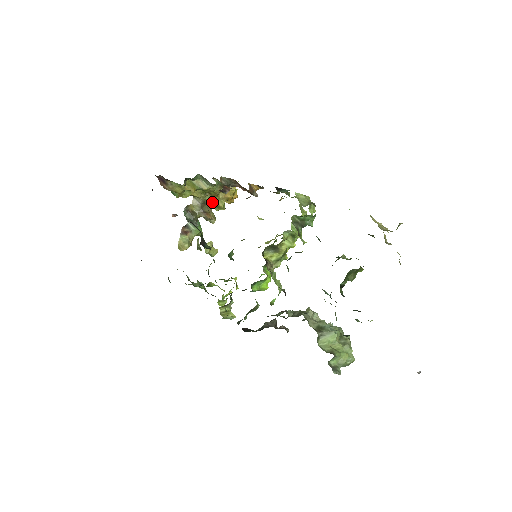
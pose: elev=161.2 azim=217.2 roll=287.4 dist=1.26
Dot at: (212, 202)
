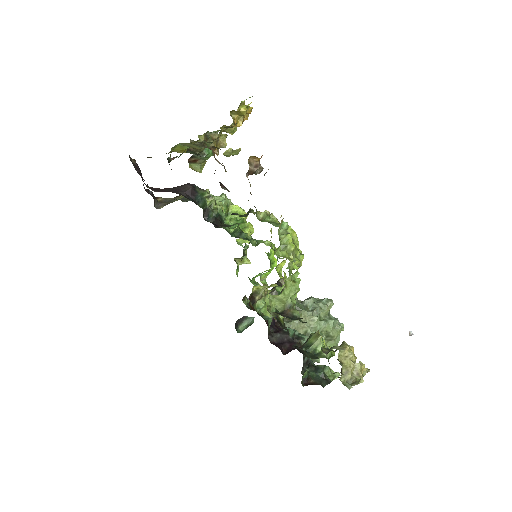
Dot at: (217, 130)
